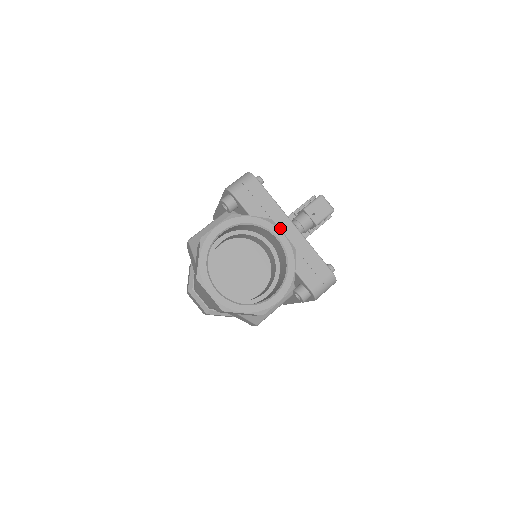
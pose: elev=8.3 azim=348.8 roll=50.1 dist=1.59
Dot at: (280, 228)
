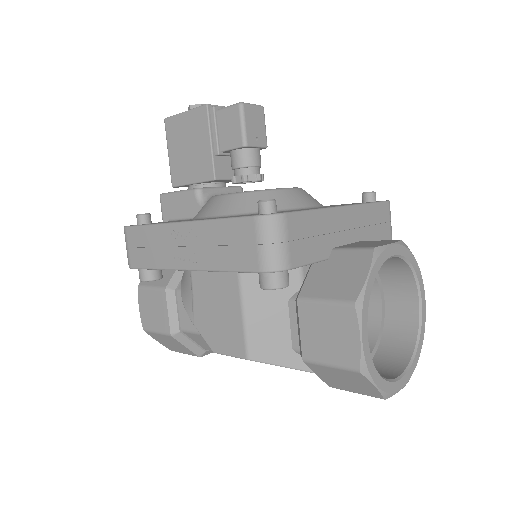
Dot at: (342, 229)
